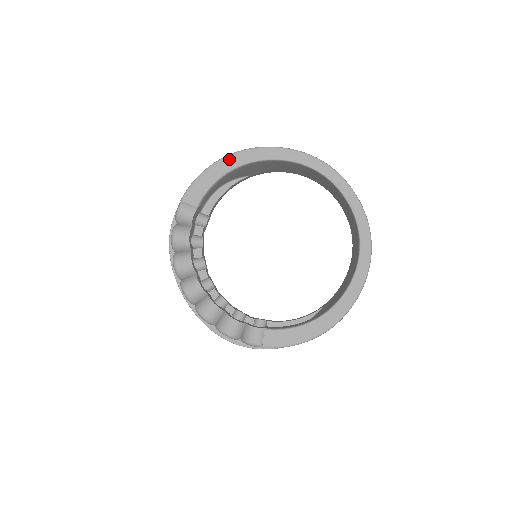
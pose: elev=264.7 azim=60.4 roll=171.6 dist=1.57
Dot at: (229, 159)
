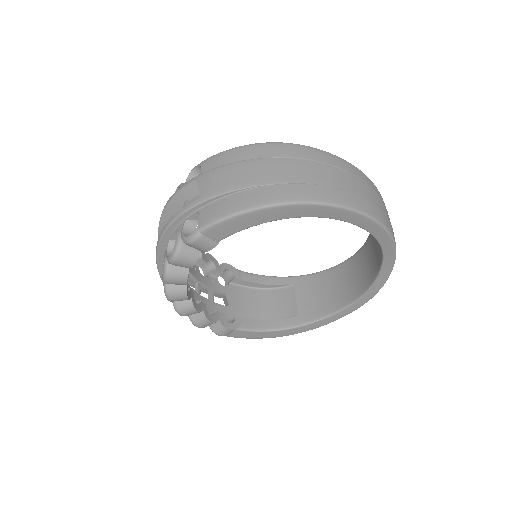
Dot at: (287, 209)
